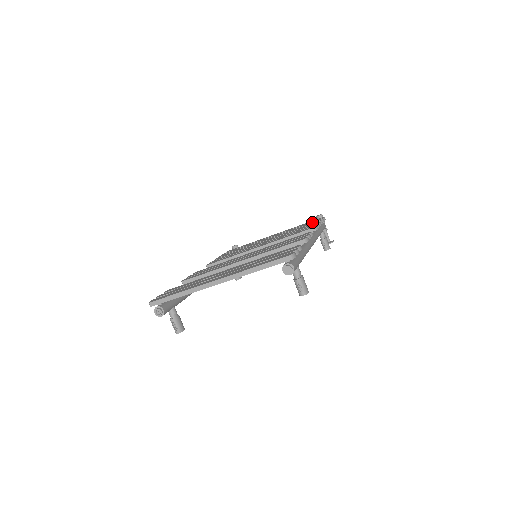
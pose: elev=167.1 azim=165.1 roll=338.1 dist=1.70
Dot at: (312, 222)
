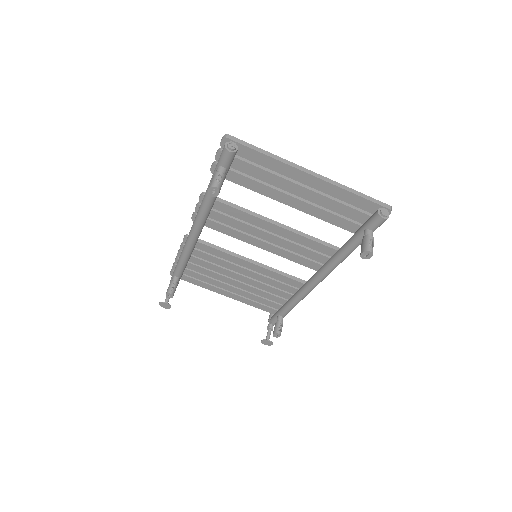
Dot at: occluded
